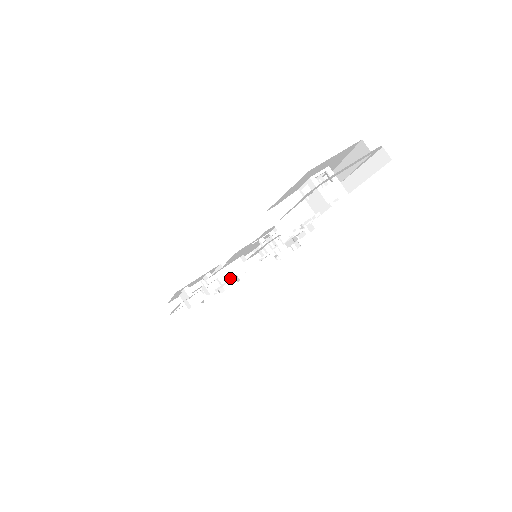
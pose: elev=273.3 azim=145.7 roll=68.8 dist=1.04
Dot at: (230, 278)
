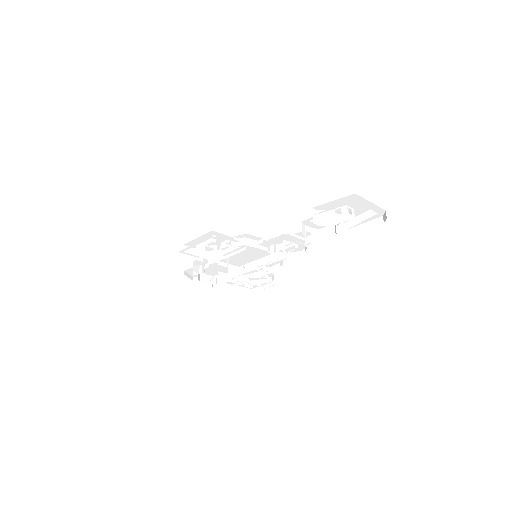
Dot at: (247, 245)
